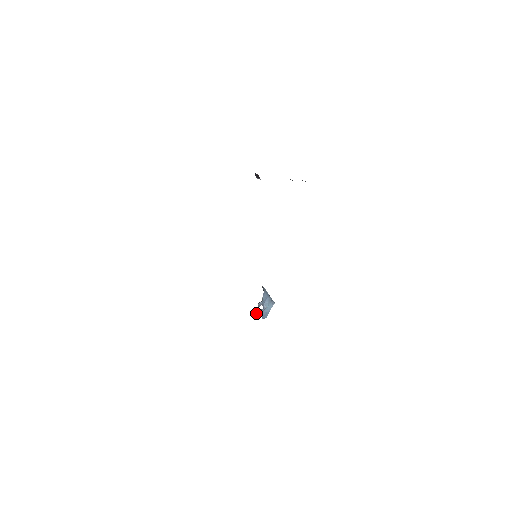
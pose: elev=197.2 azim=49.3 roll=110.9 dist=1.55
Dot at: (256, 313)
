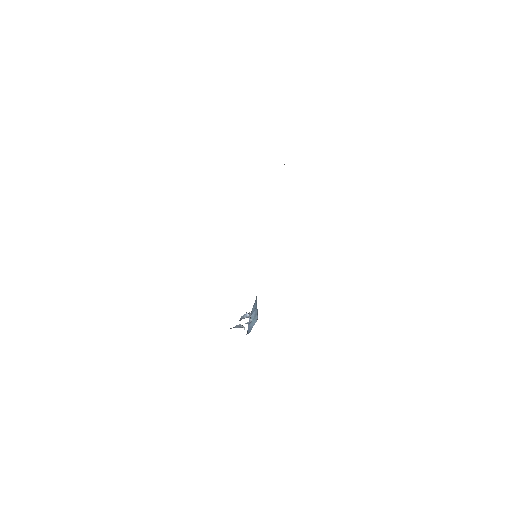
Dot at: (237, 327)
